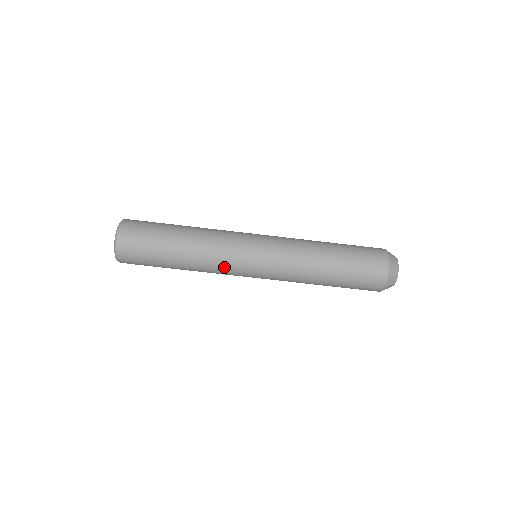
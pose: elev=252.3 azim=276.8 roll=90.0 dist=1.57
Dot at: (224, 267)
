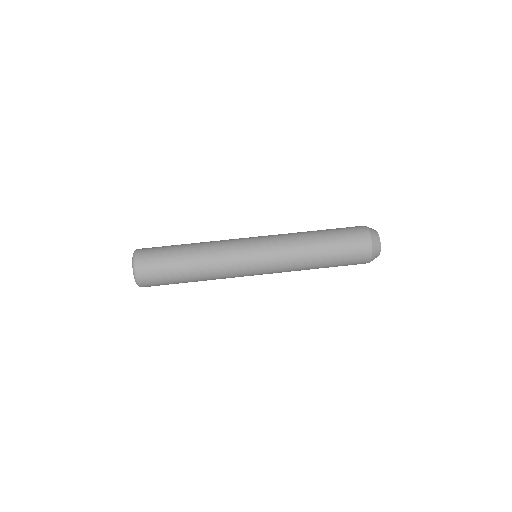
Dot at: (228, 249)
